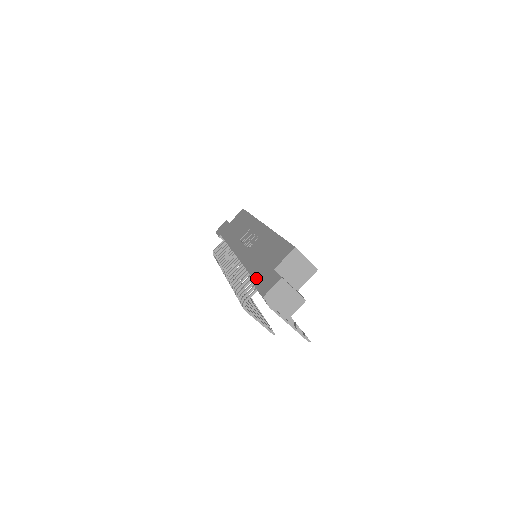
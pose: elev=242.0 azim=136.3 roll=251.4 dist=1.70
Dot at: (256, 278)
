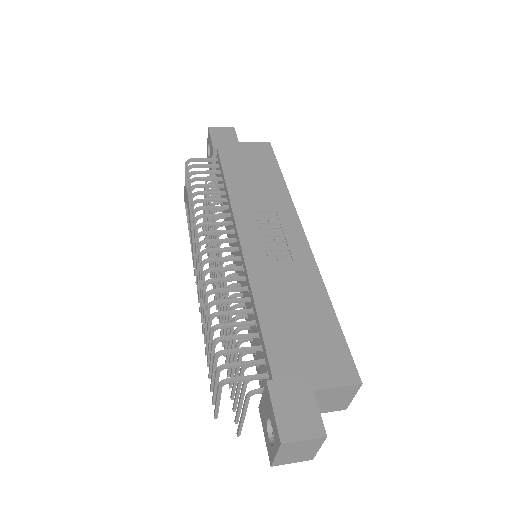
Dot at: (275, 366)
